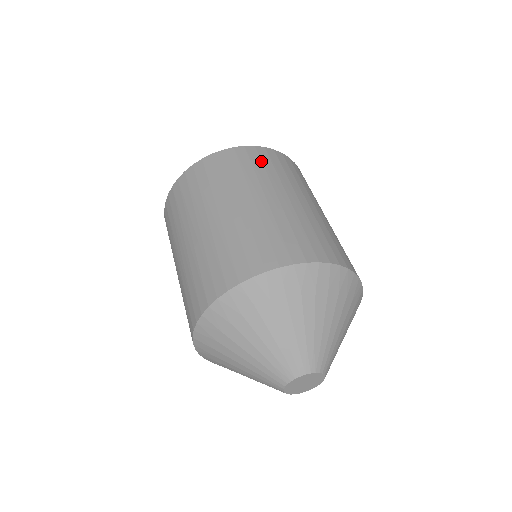
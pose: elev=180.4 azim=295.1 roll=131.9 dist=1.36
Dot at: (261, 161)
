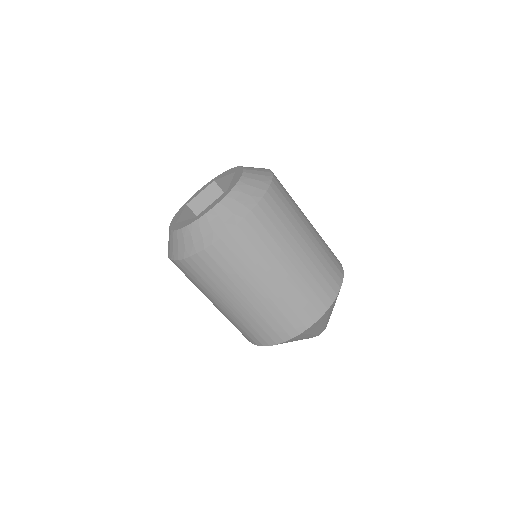
Dot at: (271, 222)
